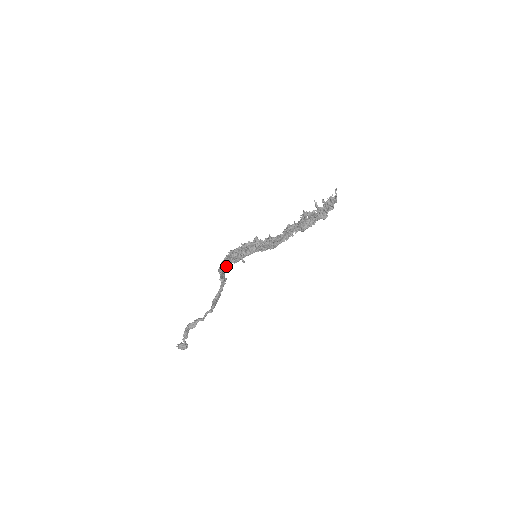
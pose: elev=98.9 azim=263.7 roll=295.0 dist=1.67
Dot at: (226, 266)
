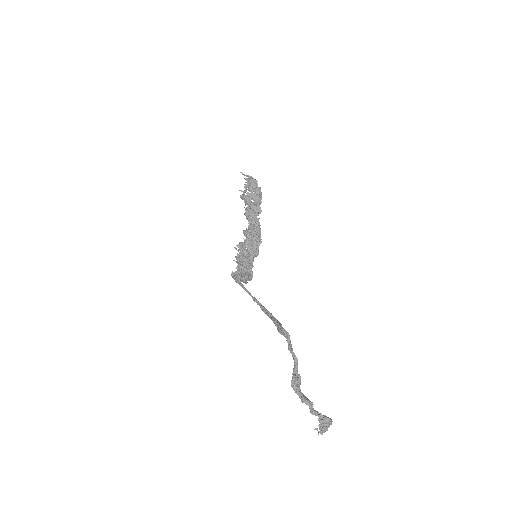
Dot at: occluded
